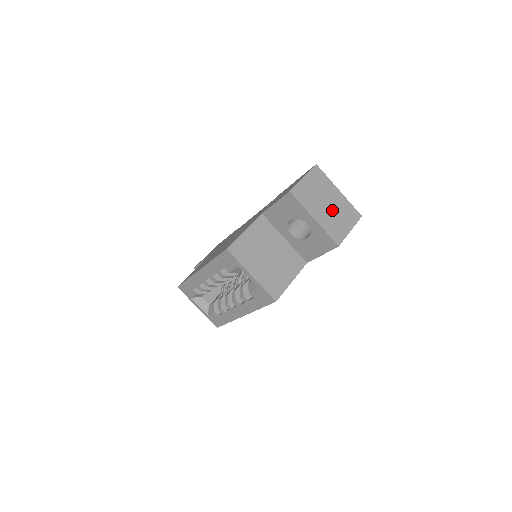
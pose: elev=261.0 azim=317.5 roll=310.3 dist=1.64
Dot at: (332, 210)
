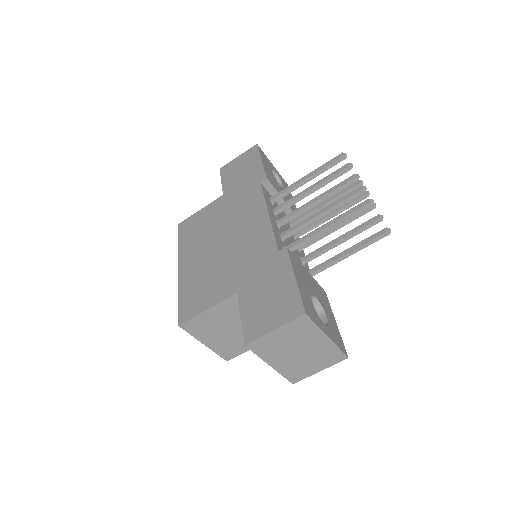
Dot at: (303, 356)
